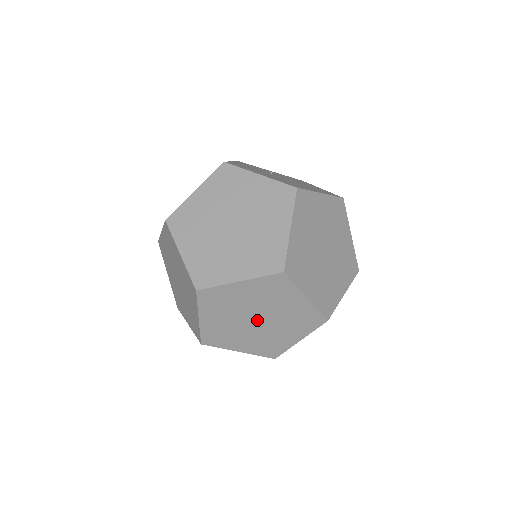
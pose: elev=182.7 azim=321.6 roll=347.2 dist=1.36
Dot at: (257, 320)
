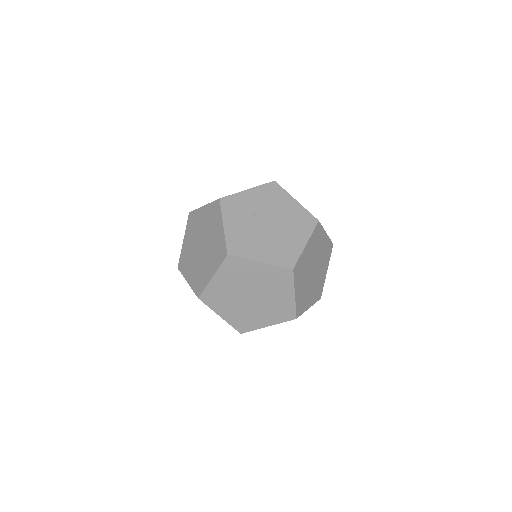
Dot at: occluded
